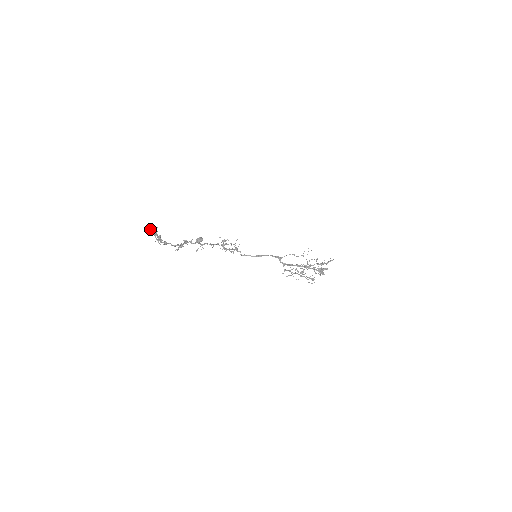
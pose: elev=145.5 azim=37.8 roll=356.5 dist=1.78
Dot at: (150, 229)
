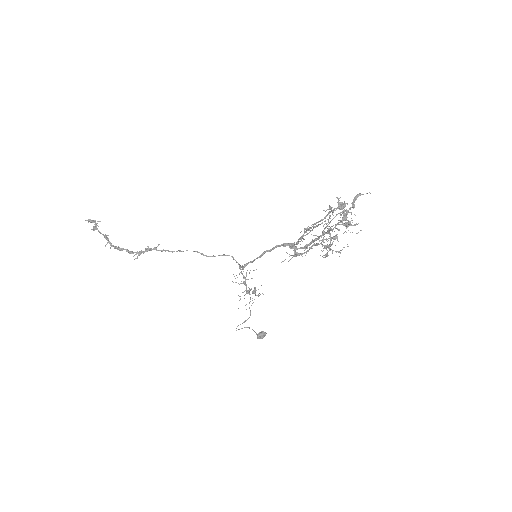
Dot at: (88, 221)
